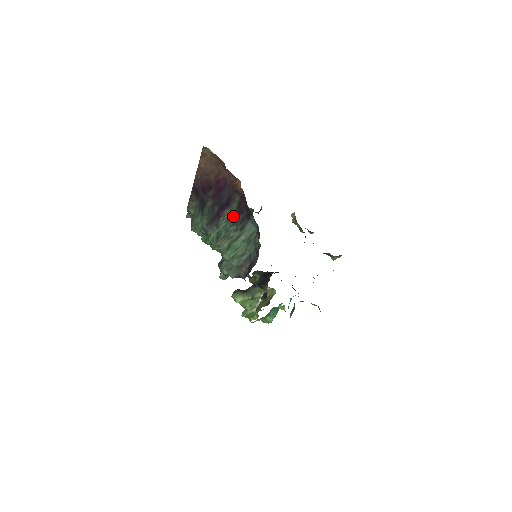
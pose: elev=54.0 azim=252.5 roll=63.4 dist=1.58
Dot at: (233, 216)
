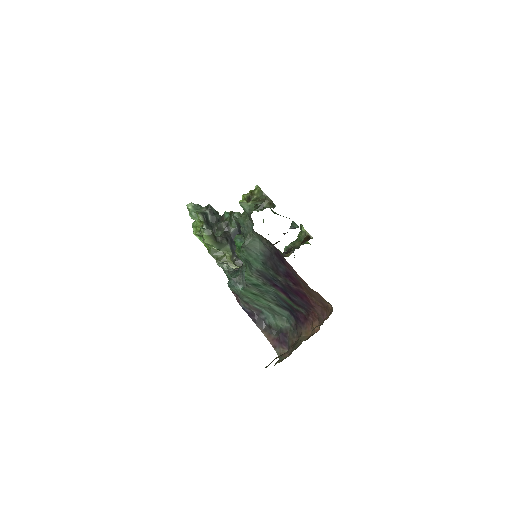
Dot at: (283, 300)
